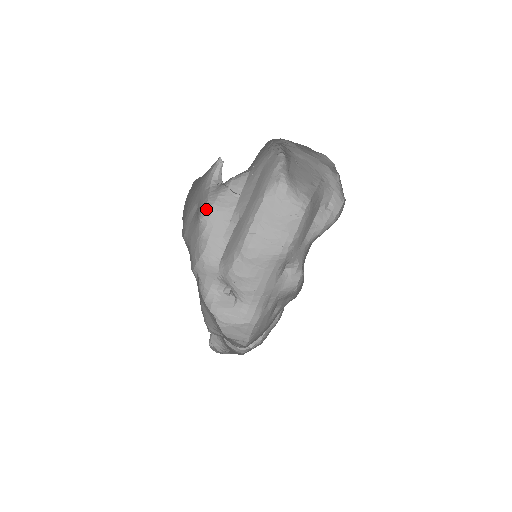
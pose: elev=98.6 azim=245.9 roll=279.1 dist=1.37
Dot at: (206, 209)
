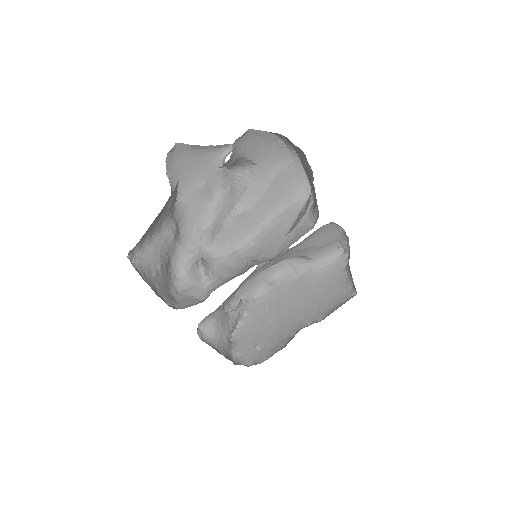
Dot at: (222, 193)
